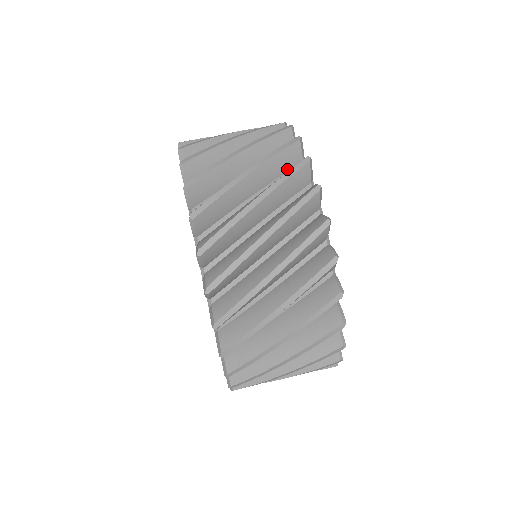
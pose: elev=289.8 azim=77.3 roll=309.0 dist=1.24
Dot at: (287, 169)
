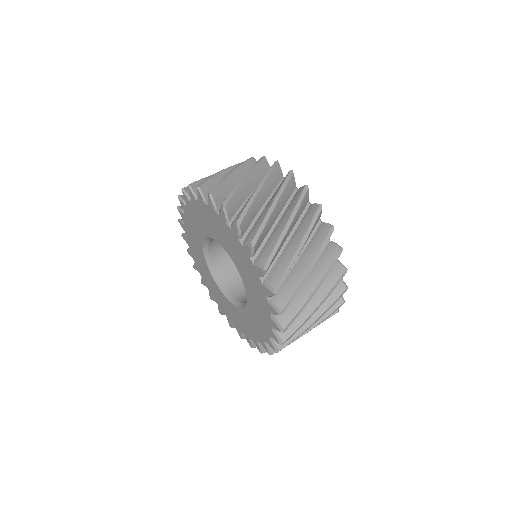
Dot at: occluded
